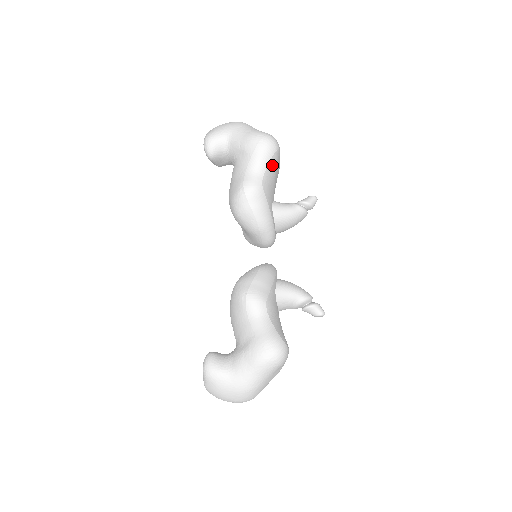
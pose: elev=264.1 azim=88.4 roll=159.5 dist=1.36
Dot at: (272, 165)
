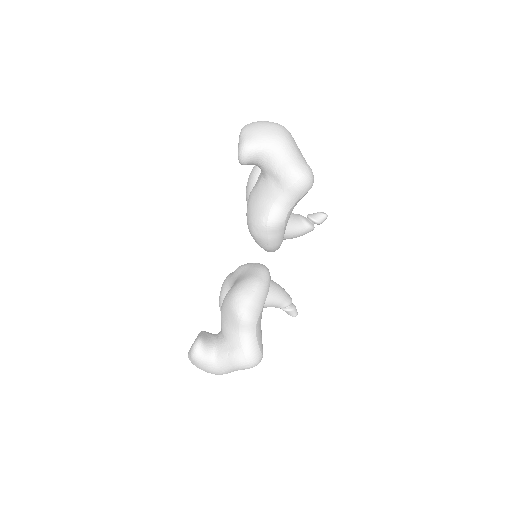
Dot at: (300, 199)
